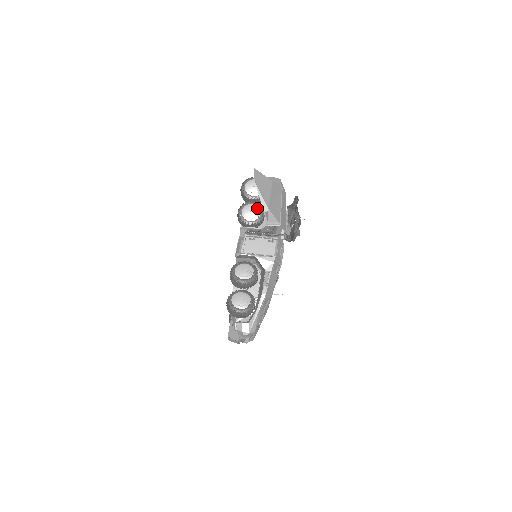
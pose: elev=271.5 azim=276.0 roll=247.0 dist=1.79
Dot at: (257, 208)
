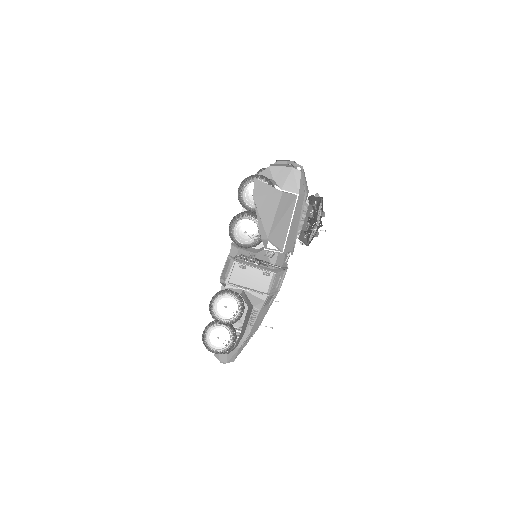
Dot at: (255, 227)
